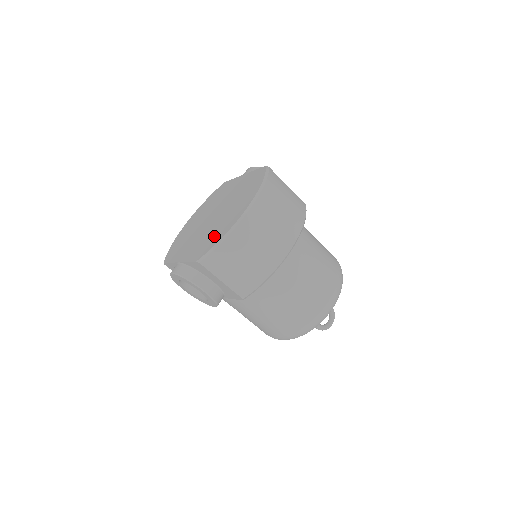
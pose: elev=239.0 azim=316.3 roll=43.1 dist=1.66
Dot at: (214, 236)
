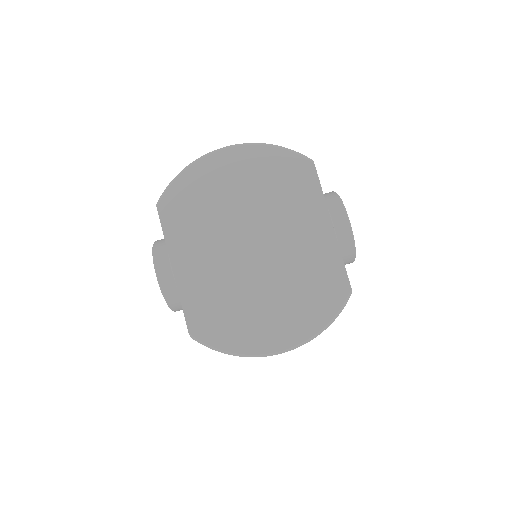
Dot at: (228, 323)
